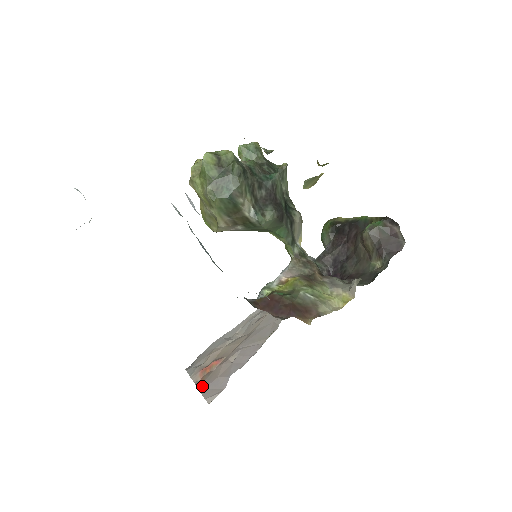
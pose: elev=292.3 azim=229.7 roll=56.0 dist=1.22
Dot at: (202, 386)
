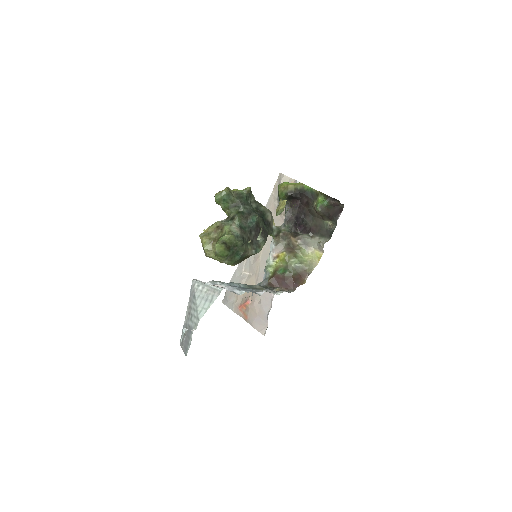
Dot at: (249, 321)
